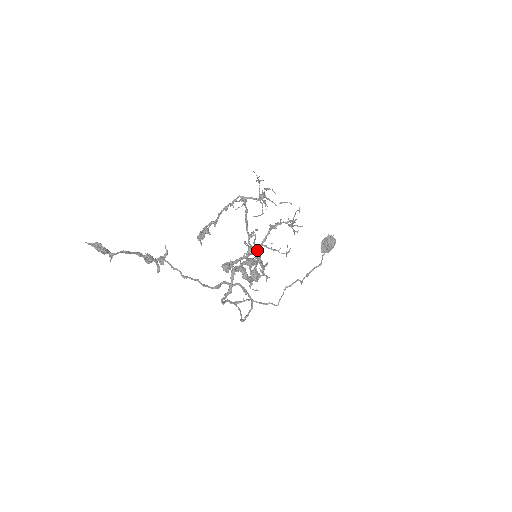
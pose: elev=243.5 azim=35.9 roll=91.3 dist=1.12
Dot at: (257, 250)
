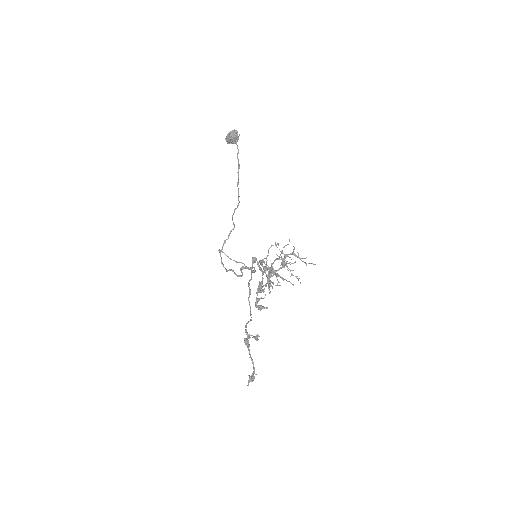
Dot at: occluded
